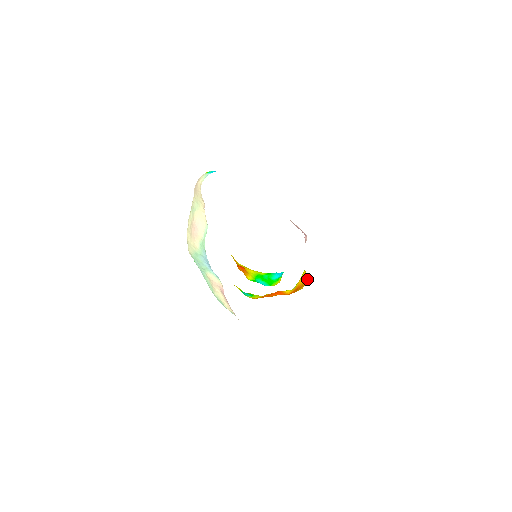
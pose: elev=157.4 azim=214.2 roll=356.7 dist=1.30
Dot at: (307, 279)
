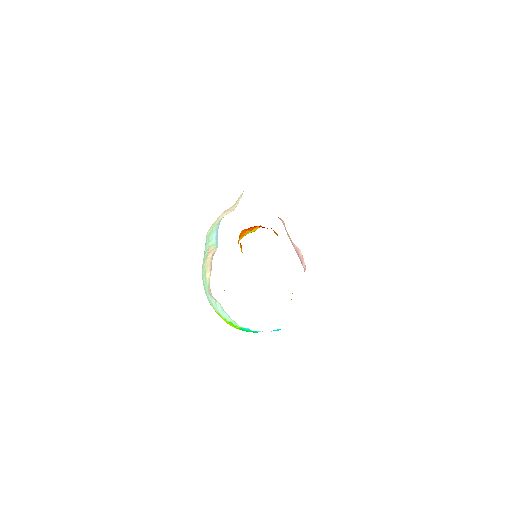
Dot at: (291, 299)
